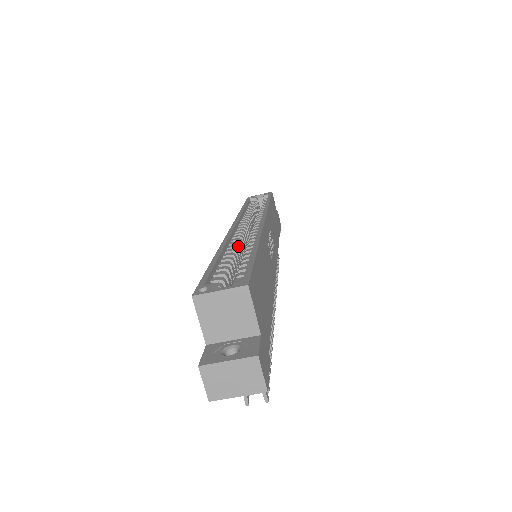
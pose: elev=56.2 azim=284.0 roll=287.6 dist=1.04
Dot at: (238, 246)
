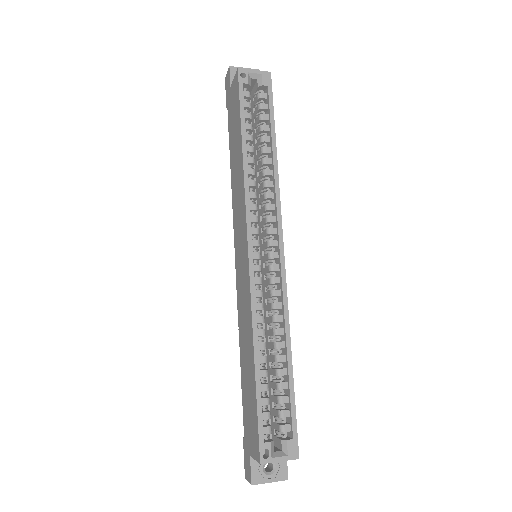
Dot at: (264, 317)
